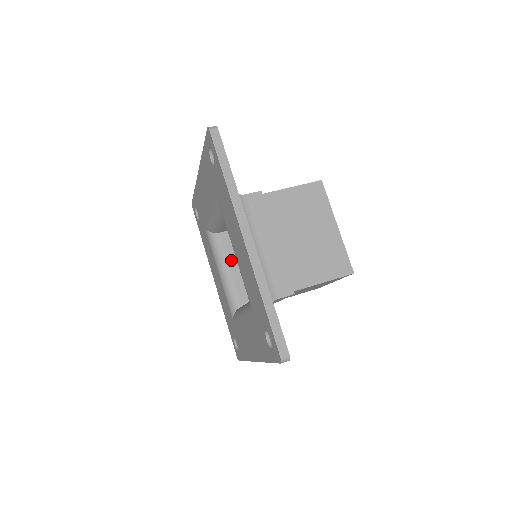
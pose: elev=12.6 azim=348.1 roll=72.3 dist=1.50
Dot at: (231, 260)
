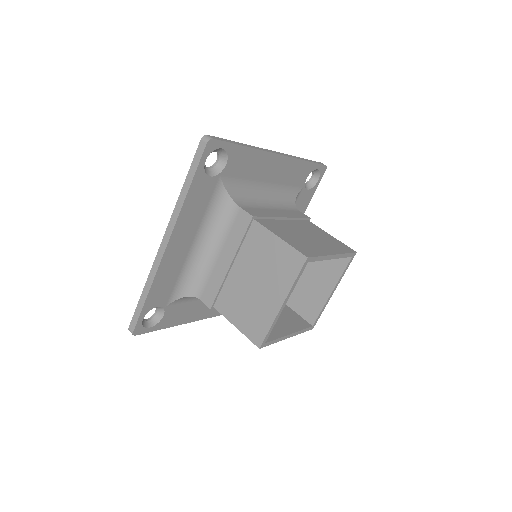
Dot at: occluded
